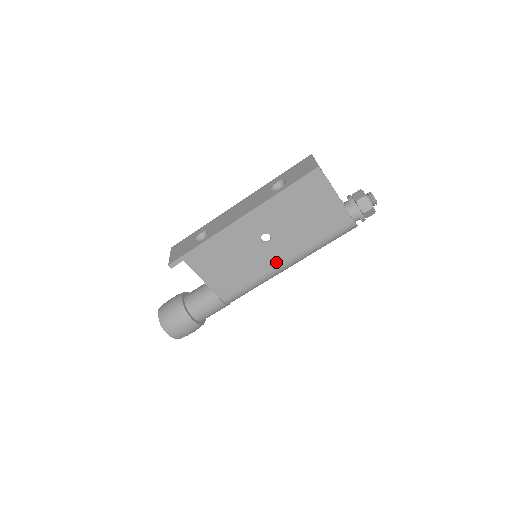
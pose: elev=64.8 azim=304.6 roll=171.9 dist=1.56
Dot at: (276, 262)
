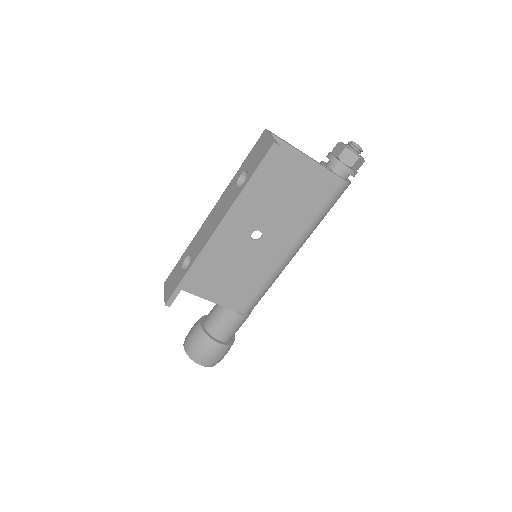
Dot at: (279, 255)
